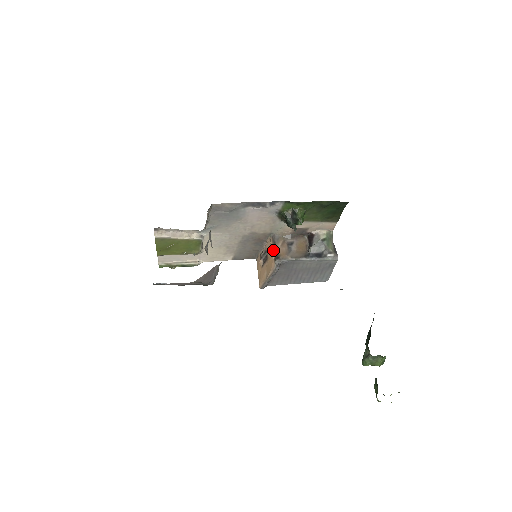
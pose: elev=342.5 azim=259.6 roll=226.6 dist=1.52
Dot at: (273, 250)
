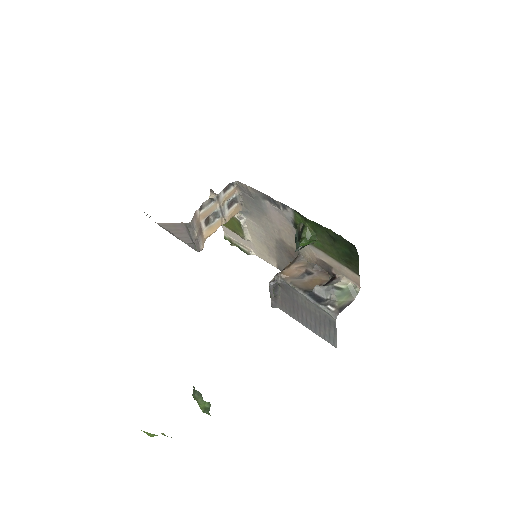
Dot at: occluded
